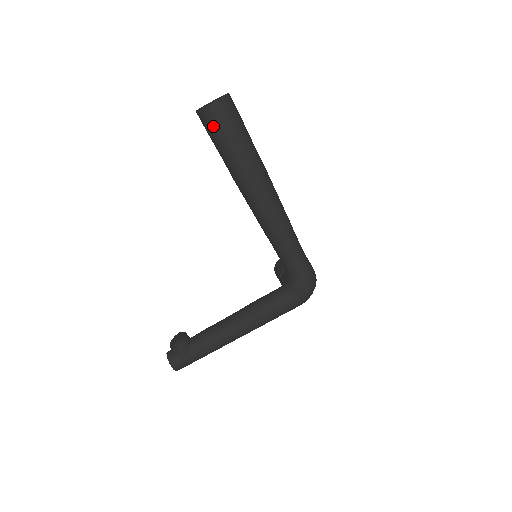
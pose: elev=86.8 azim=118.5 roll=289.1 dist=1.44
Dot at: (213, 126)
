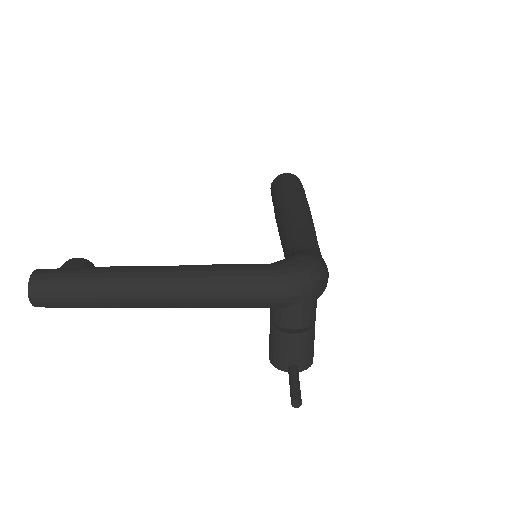
Dot at: (278, 180)
